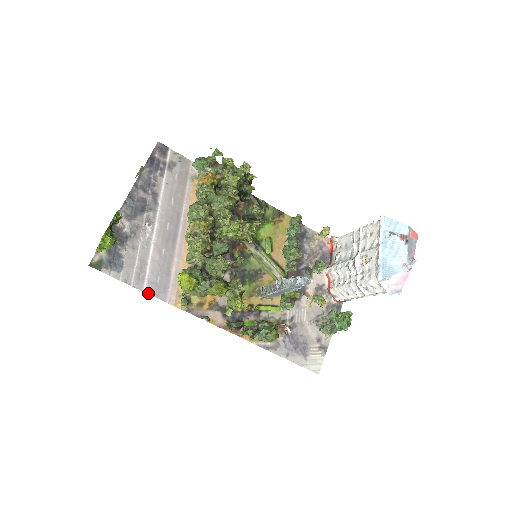
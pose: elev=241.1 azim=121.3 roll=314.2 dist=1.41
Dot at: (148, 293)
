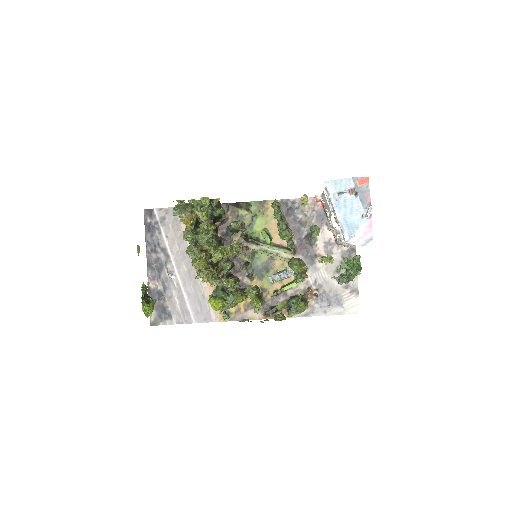
Dot at: (198, 322)
